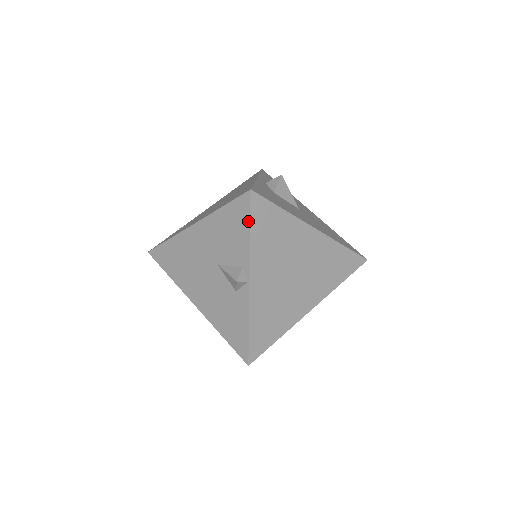
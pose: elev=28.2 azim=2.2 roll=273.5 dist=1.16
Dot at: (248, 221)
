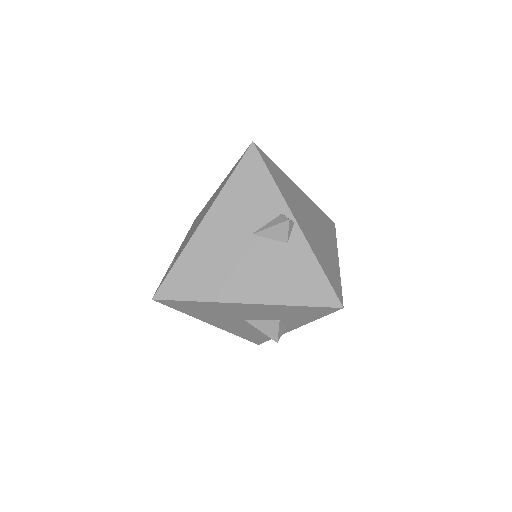
Dot at: (265, 168)
